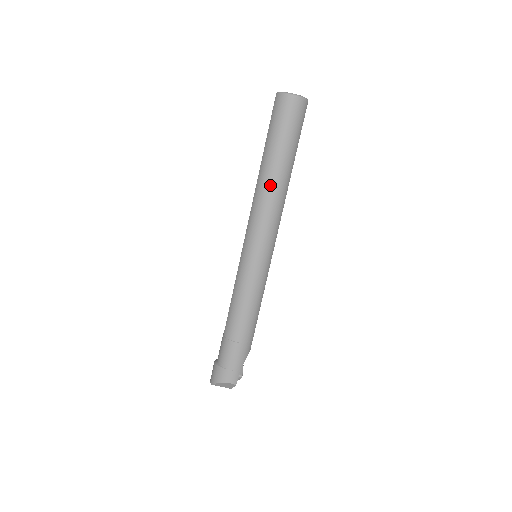
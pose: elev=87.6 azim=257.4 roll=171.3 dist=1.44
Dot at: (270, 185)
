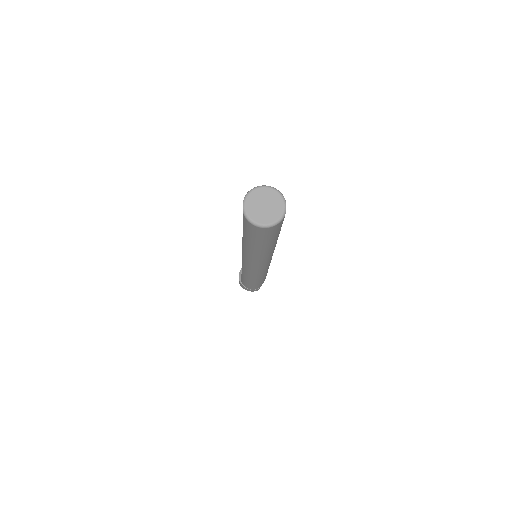
Dot at: (256, 255)
